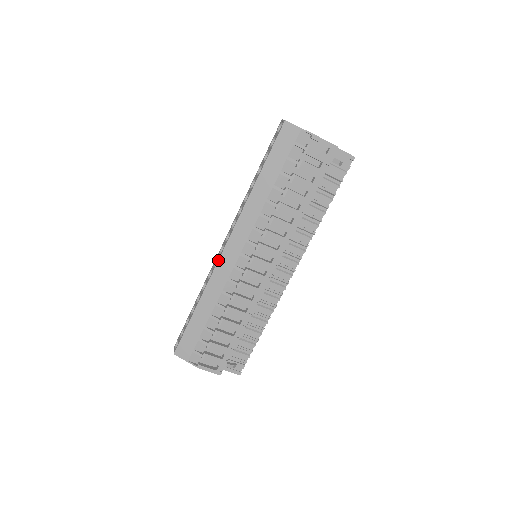
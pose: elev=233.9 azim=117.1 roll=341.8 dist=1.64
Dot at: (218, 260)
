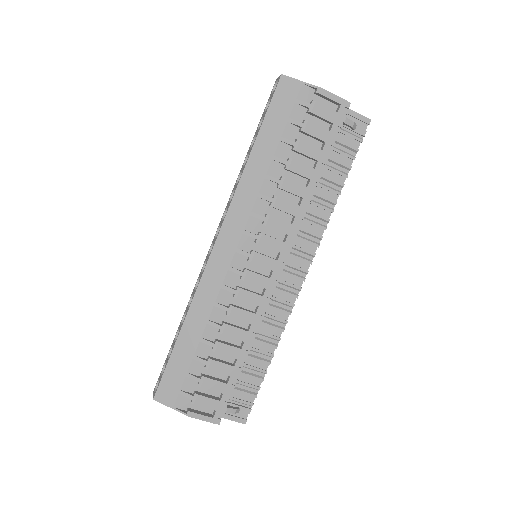
Dot at: (207, 262)
